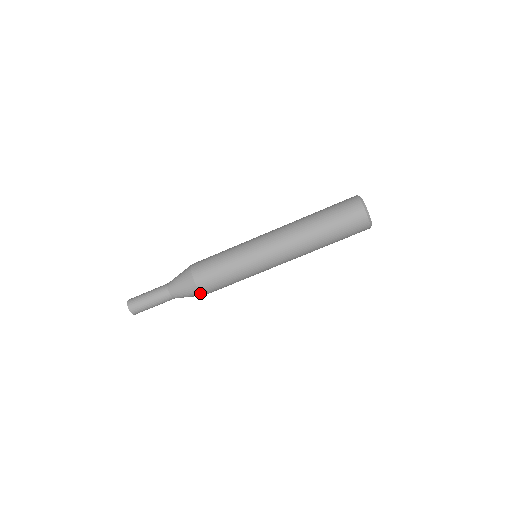
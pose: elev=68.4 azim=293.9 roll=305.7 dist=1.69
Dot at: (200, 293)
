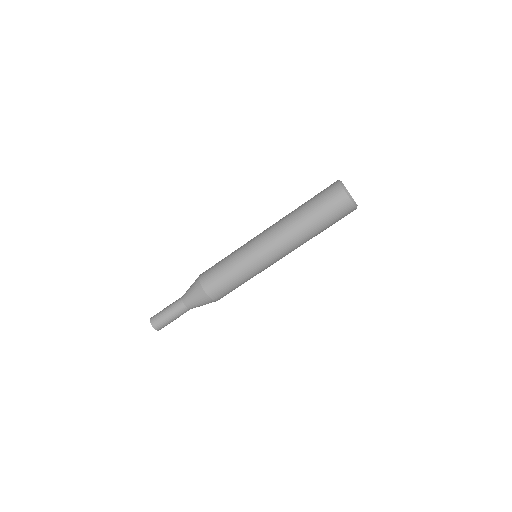
Dot at: (212, 300)
